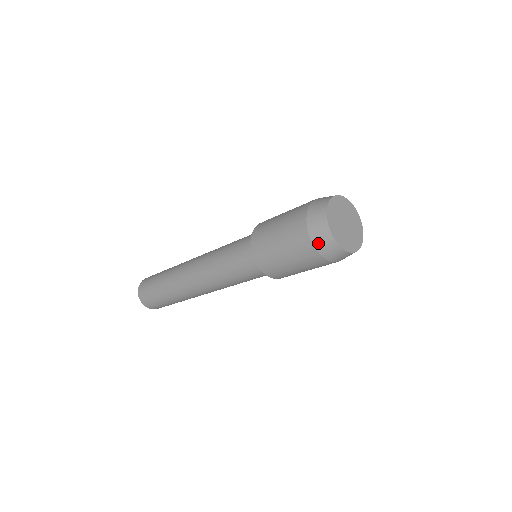
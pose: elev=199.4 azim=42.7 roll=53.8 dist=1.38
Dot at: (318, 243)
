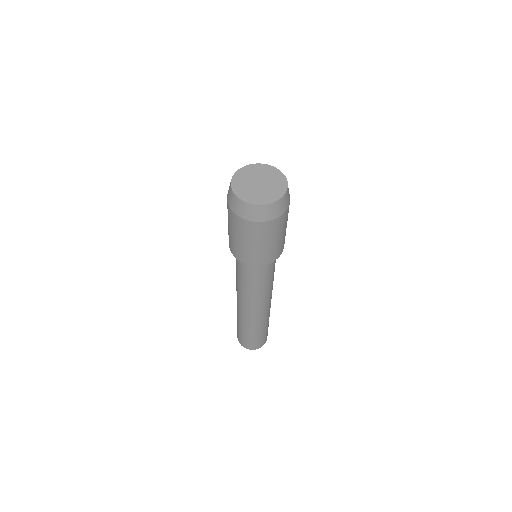
Dot at: (254, 218)
